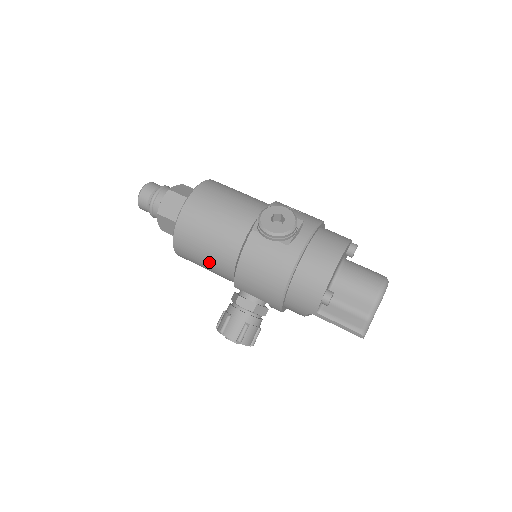
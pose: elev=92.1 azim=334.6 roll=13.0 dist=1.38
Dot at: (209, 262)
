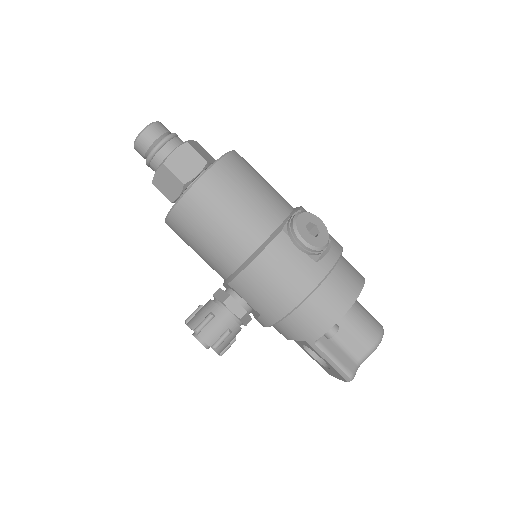
Dot at: (211, 246)
